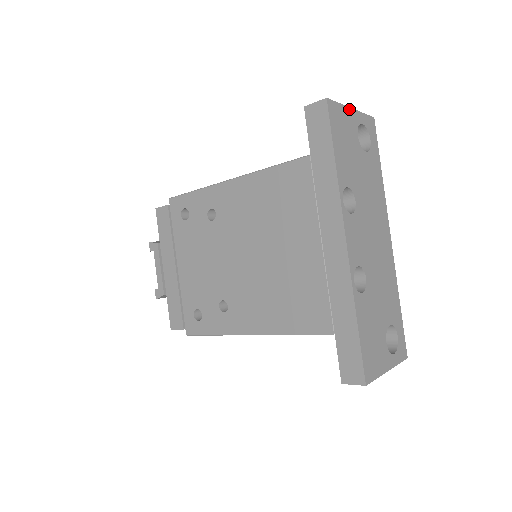
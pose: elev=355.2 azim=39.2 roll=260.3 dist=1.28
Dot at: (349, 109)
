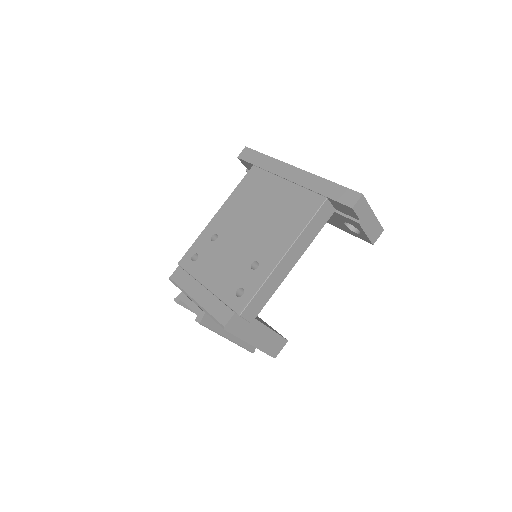
Dot at: occluded
